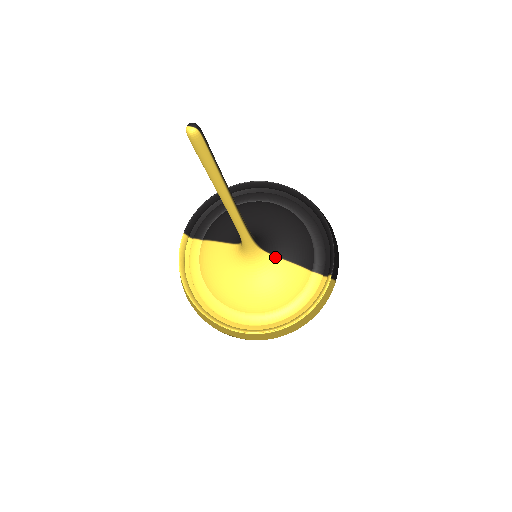
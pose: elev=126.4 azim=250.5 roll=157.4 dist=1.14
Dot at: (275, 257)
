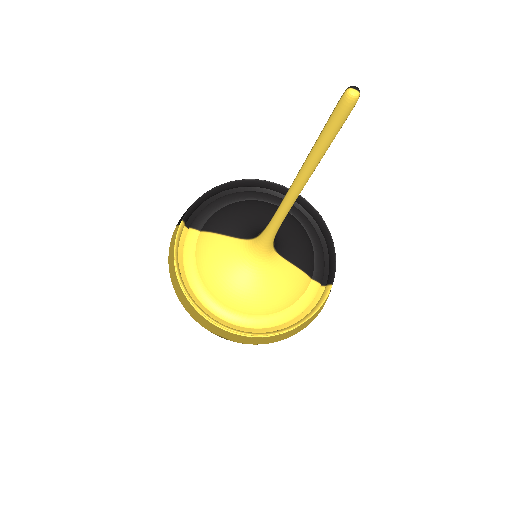
Dot at: (283, 259)
